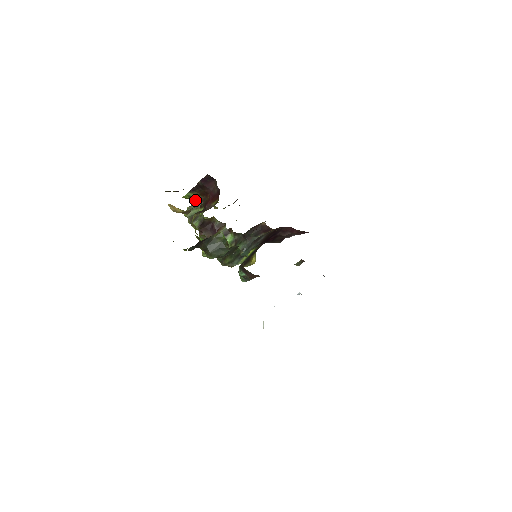
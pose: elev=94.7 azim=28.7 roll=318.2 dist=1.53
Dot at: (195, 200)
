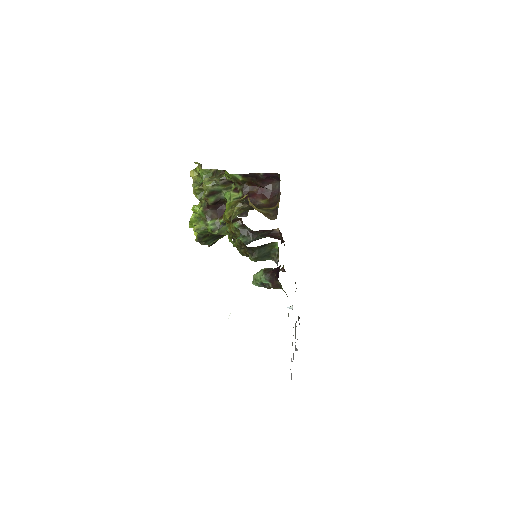
Dot at: (234, 181)
